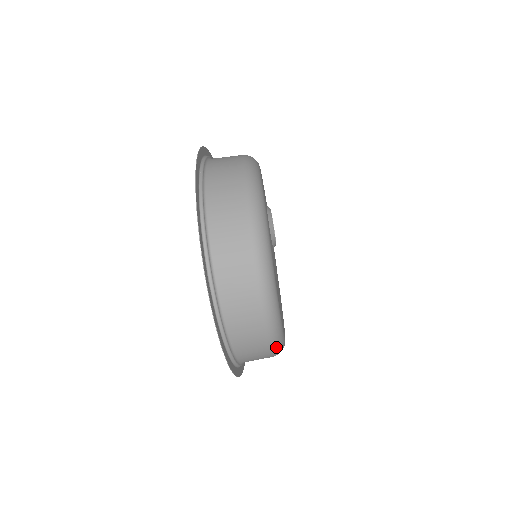
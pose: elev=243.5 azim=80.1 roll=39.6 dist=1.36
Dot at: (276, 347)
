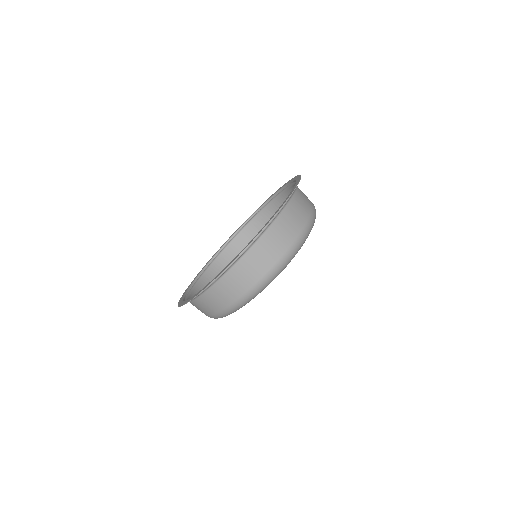
Dot at: (214, 318)
